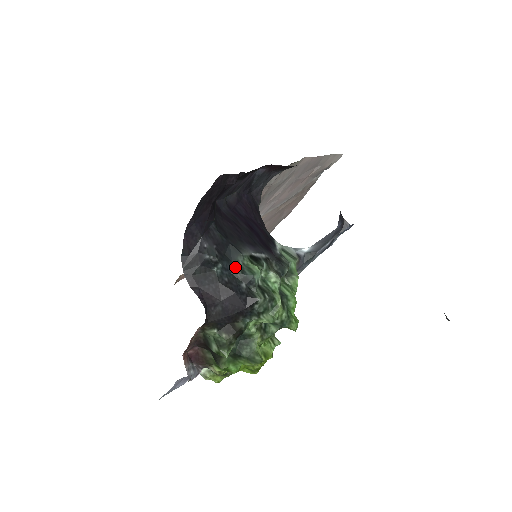
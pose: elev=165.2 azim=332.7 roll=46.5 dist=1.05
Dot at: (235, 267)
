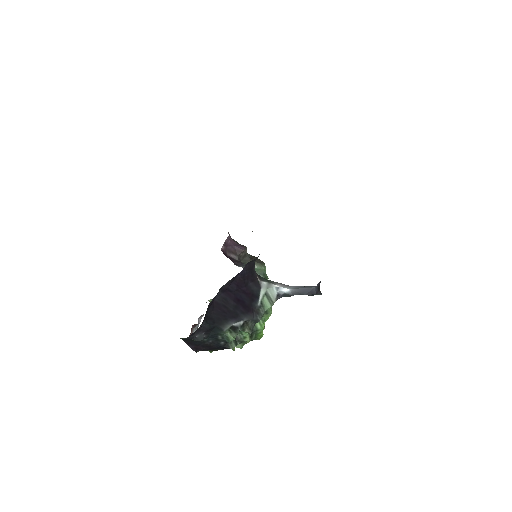
Dot at: (218, 335)
